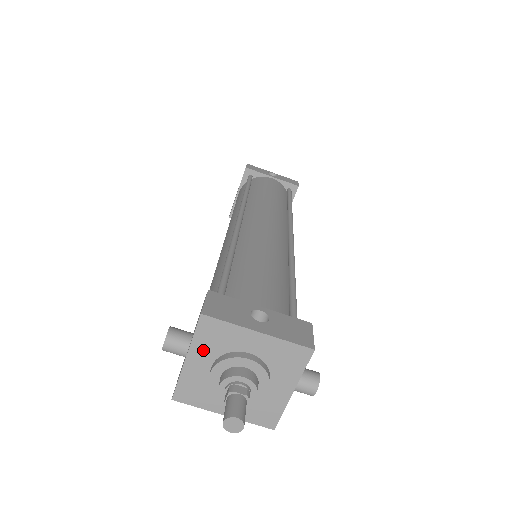
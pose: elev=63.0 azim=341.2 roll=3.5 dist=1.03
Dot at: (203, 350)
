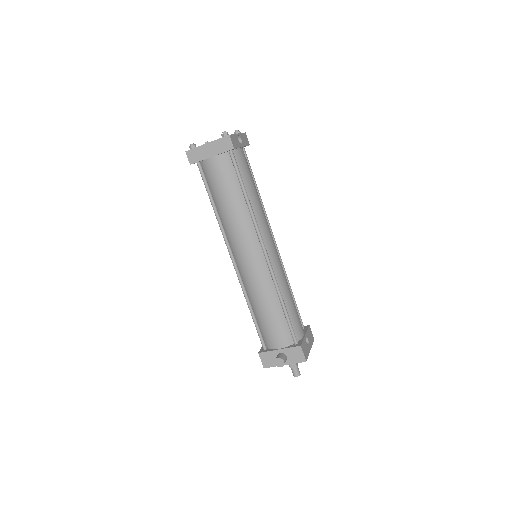
Dot at: occluded
